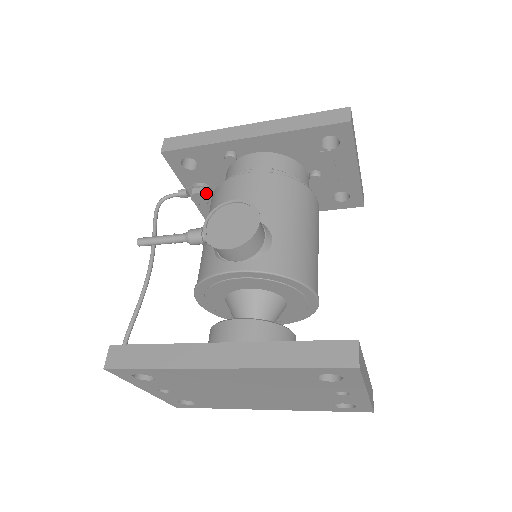
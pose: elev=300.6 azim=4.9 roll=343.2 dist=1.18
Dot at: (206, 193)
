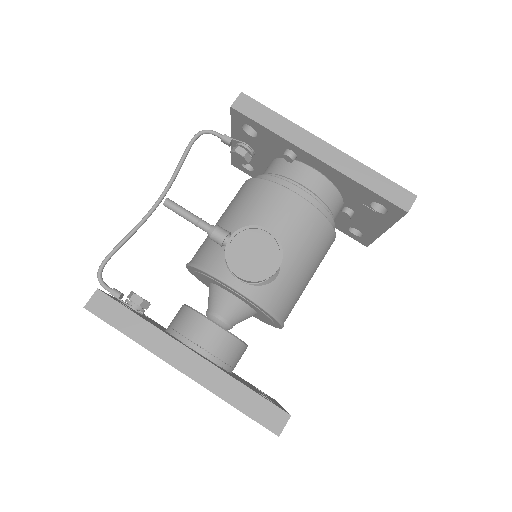
Dot at: (247, 158)
